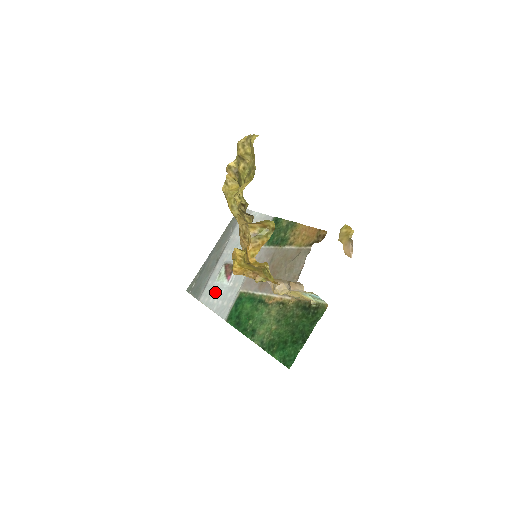
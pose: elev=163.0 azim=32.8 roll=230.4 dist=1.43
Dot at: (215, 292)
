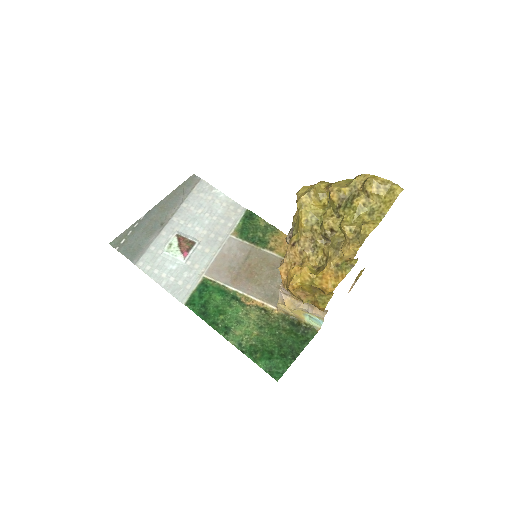
Dot at: (163, 263)
